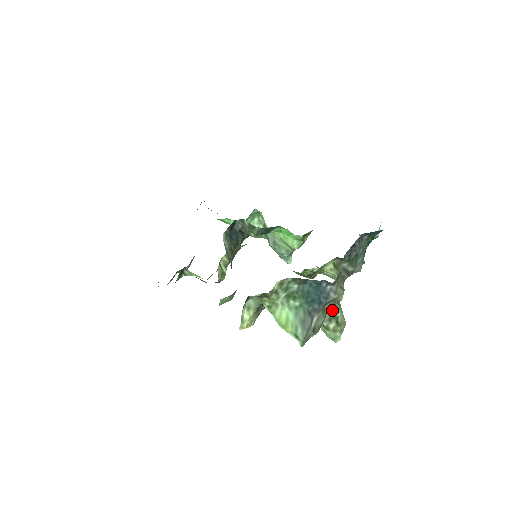
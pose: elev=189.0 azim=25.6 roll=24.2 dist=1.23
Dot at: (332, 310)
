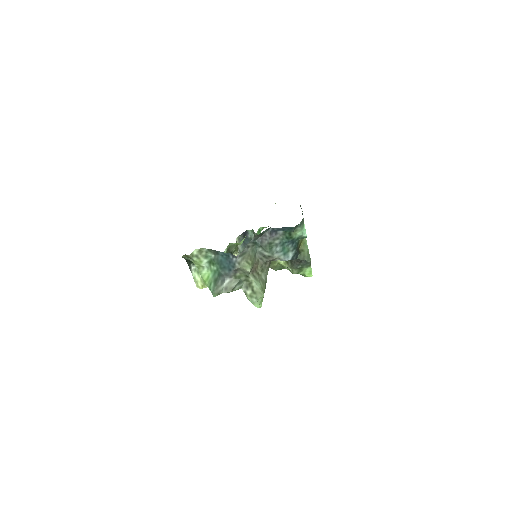
Dot at: (248, 280)
